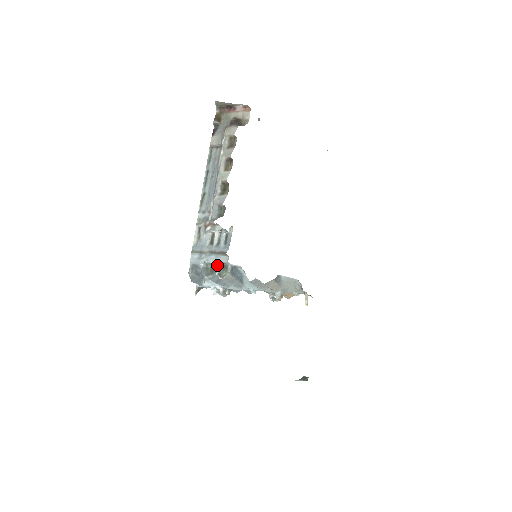
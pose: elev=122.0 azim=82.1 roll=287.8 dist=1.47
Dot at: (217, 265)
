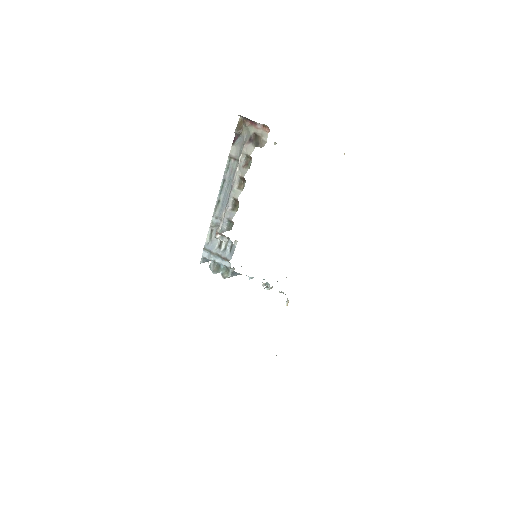
Dot at: (222, 266)
